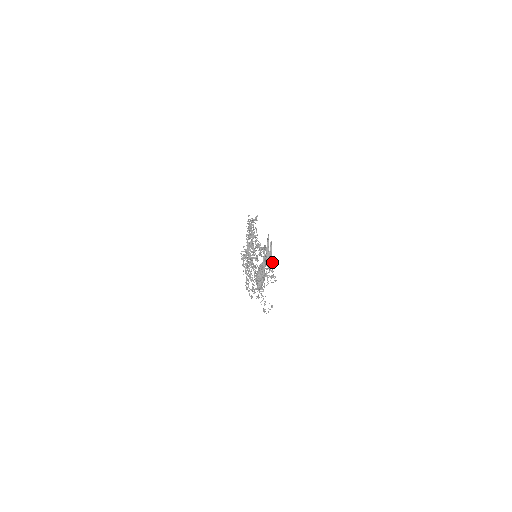
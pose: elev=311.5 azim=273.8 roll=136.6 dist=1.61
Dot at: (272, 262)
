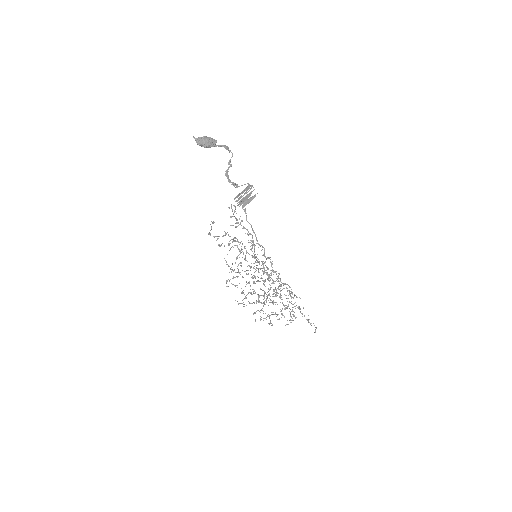
Dot at: (245, 211)
